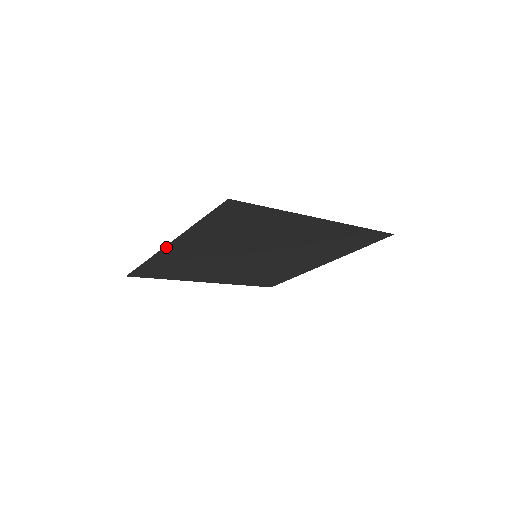
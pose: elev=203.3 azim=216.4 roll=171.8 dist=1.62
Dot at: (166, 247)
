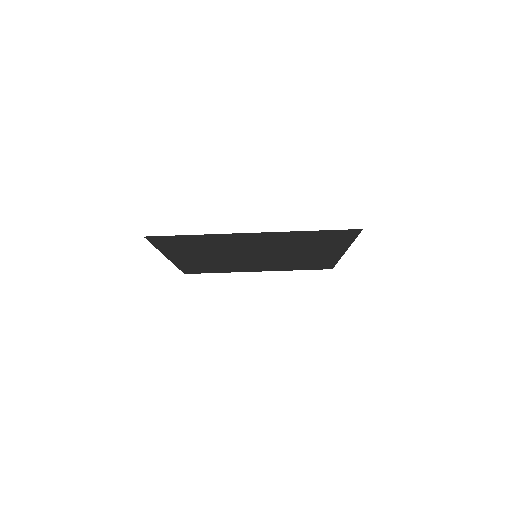
Dot at: (245, 233)
